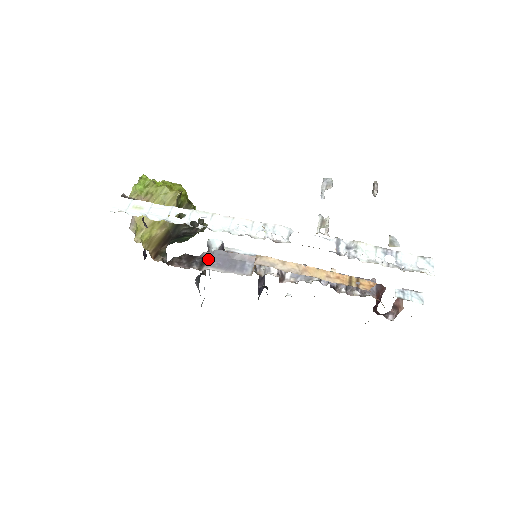
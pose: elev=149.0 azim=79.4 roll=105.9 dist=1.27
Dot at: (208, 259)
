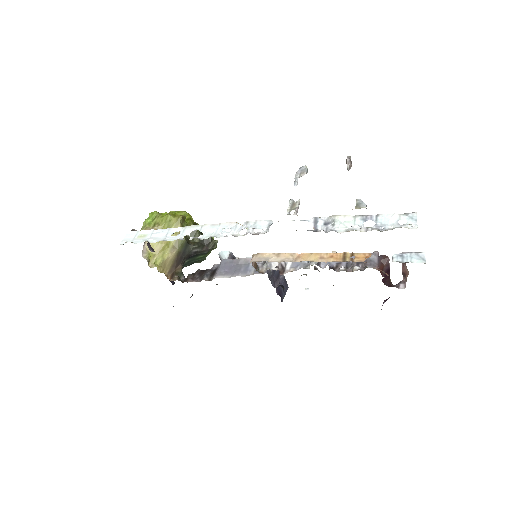
Dot at: (217, 269)
